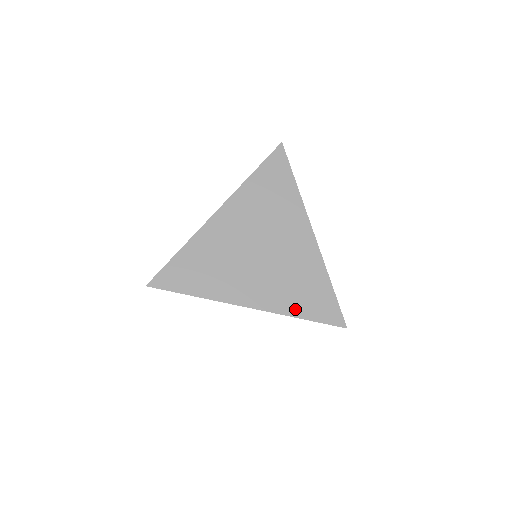
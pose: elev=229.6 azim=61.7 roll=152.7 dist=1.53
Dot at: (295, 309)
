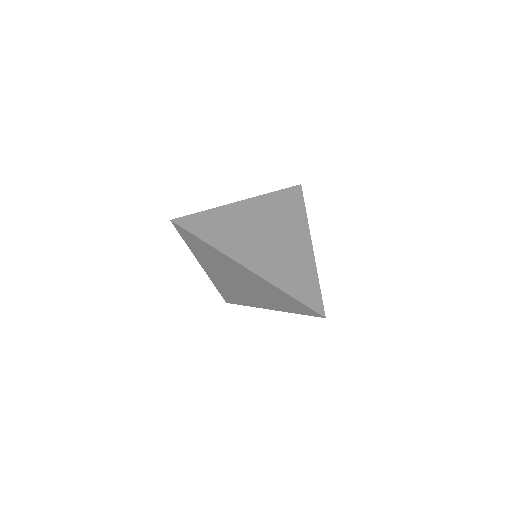
Dot at: (286, 286)
